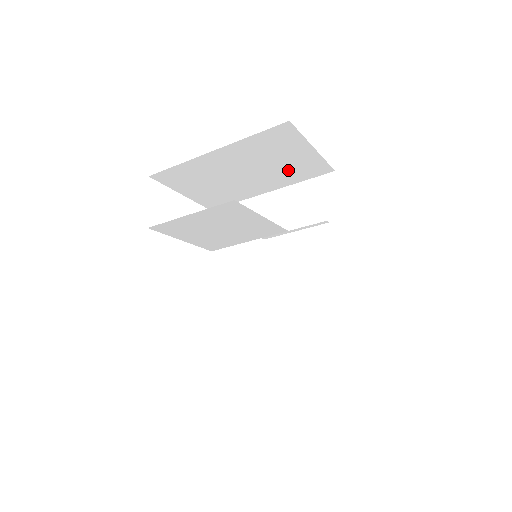
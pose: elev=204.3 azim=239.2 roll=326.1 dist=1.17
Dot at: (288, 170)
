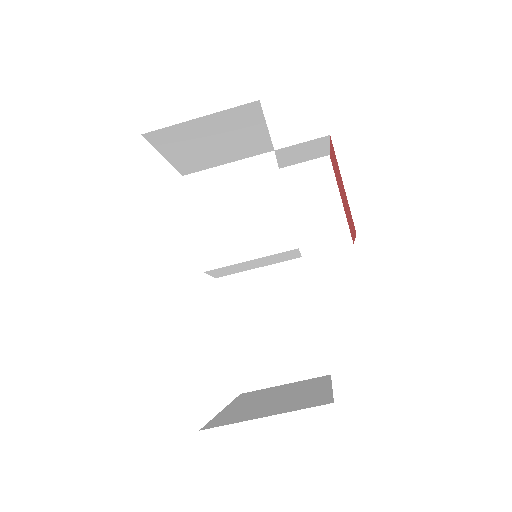
Dot at: (312, 226)
